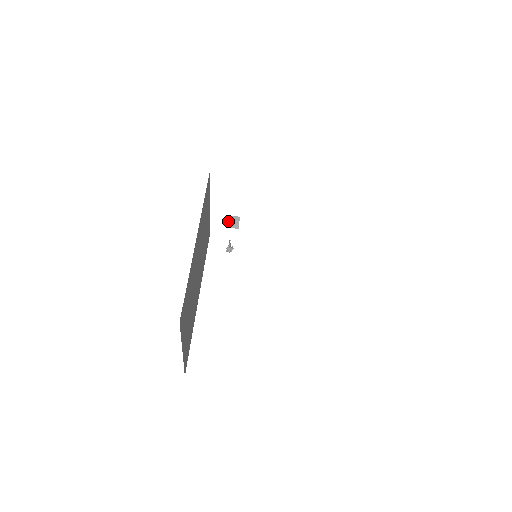
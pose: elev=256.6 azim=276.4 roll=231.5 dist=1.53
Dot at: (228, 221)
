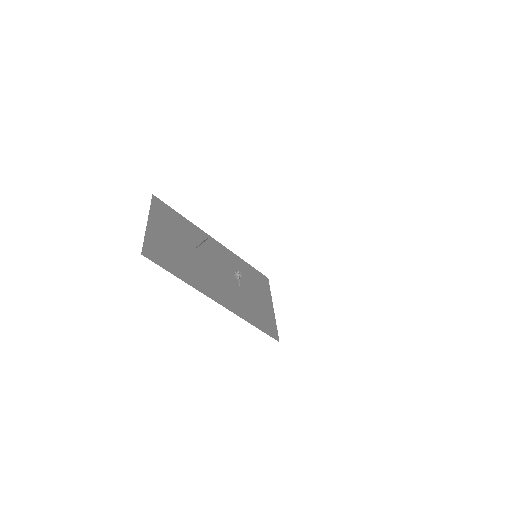
Dot at: occluded
